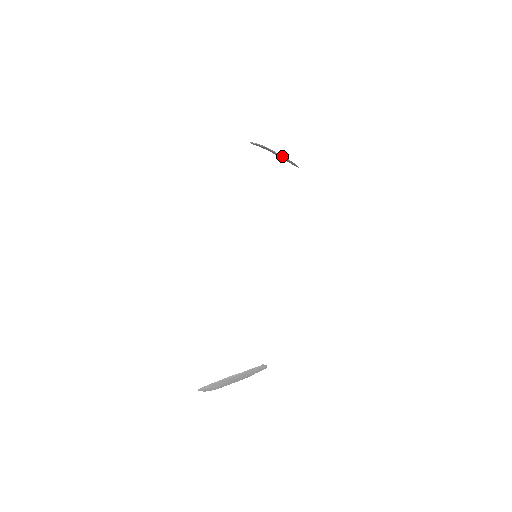
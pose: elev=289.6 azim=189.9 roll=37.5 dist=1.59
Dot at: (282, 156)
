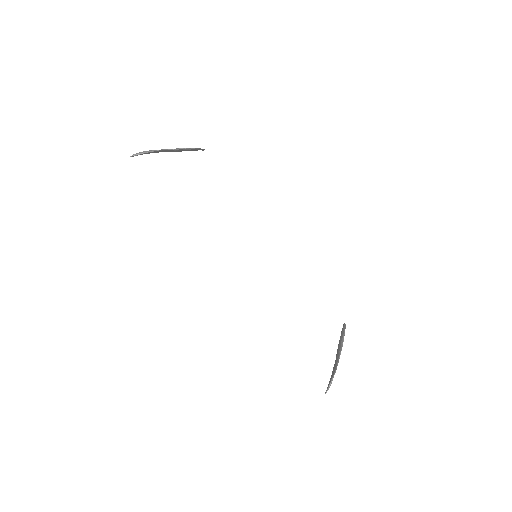
Dot at: (185, 149)
